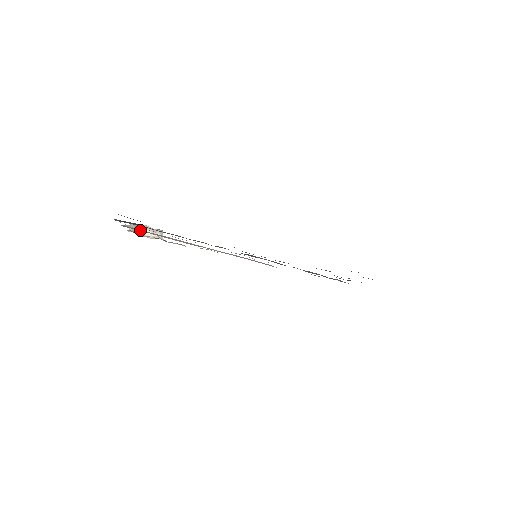
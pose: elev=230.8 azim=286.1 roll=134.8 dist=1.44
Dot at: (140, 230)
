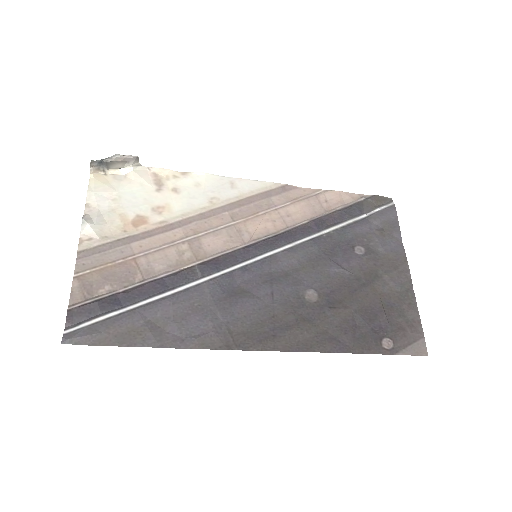
Dot at: (103, 247)
